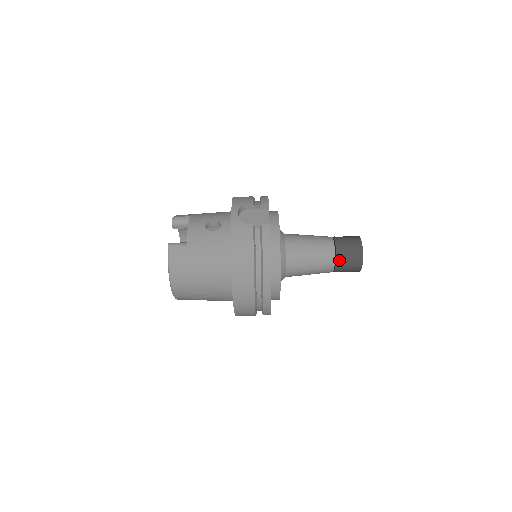
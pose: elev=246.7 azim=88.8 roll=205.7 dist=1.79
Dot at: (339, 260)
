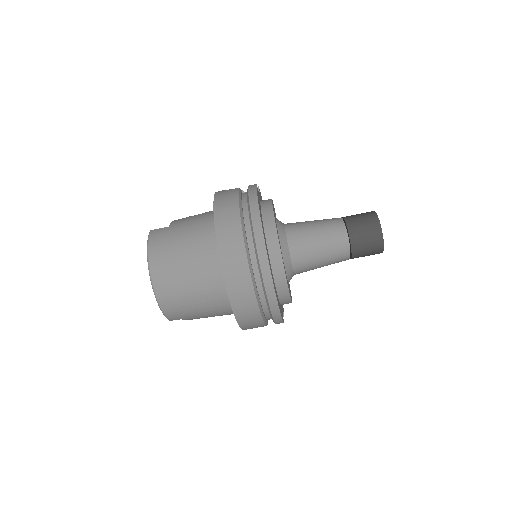
Dot at: (351, 227)
